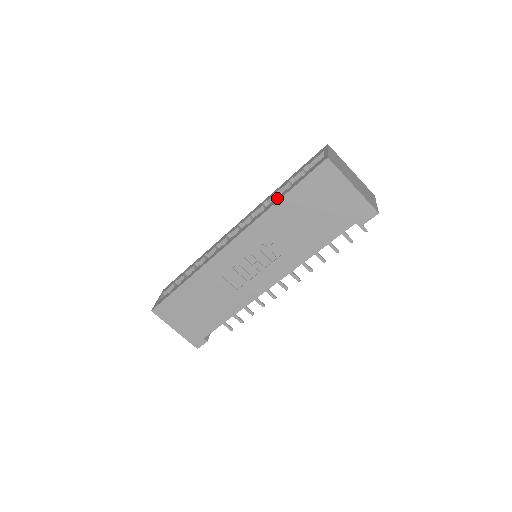
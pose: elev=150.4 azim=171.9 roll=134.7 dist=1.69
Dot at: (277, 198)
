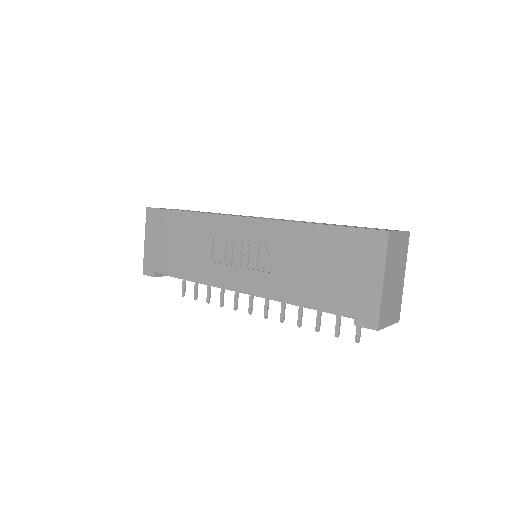
Dot at: occluded
